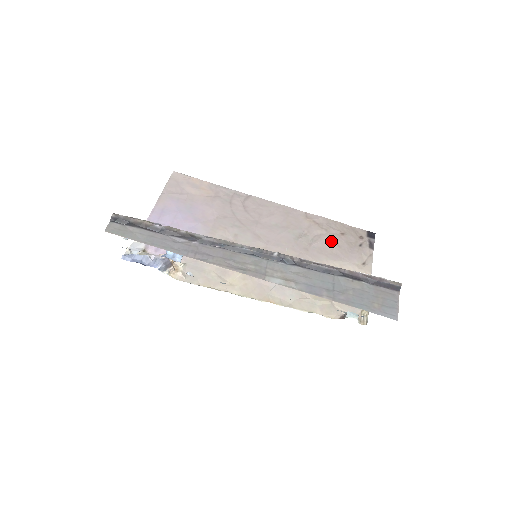
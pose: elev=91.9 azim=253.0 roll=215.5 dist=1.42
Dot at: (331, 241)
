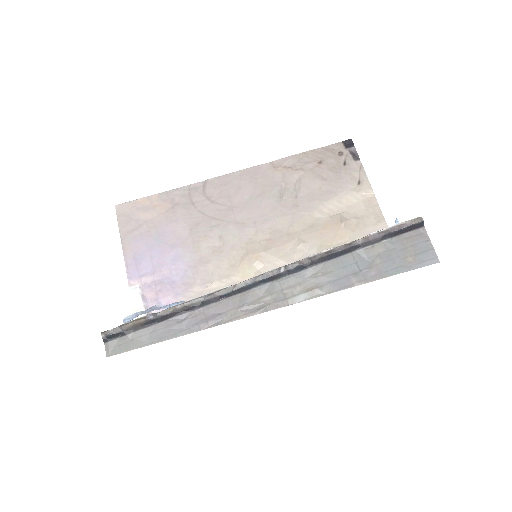
Dot at: (314, 179)
